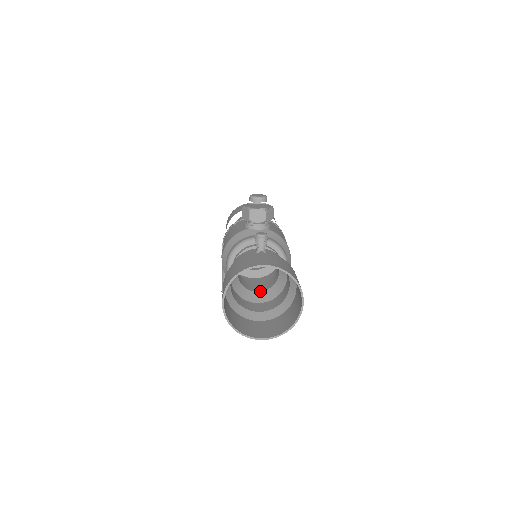
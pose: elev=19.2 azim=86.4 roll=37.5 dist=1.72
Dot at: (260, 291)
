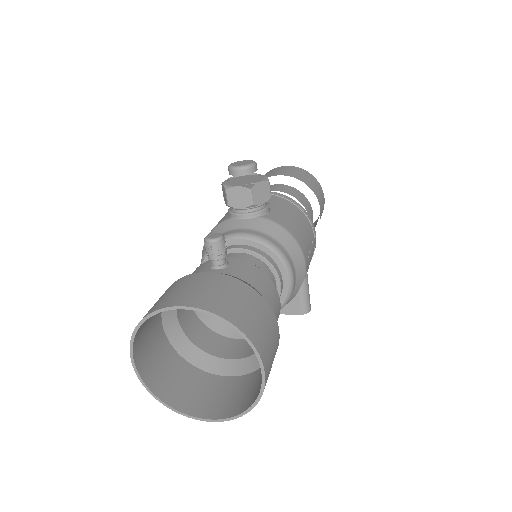
Dot at: occluded
